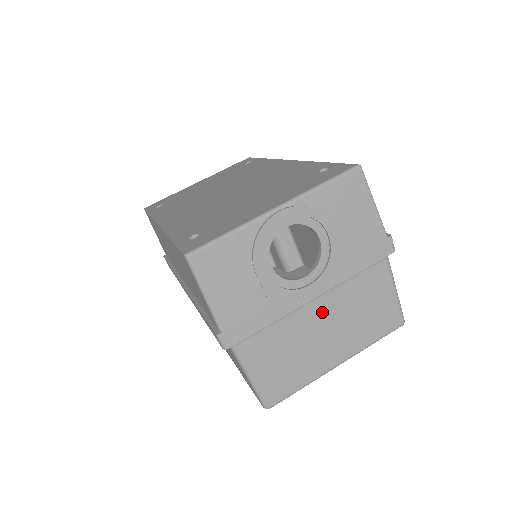
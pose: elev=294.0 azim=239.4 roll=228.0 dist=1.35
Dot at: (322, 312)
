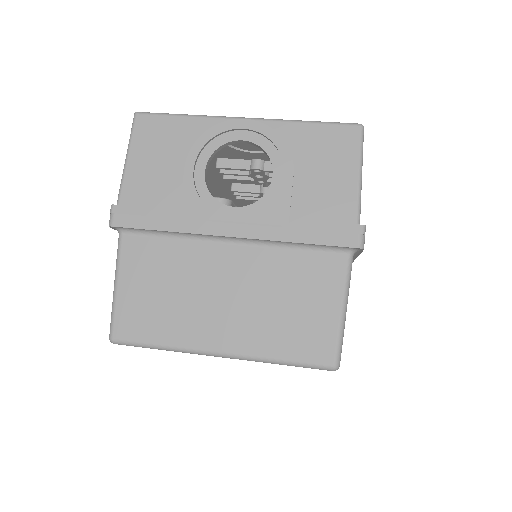
Dot at: (233, 266)
